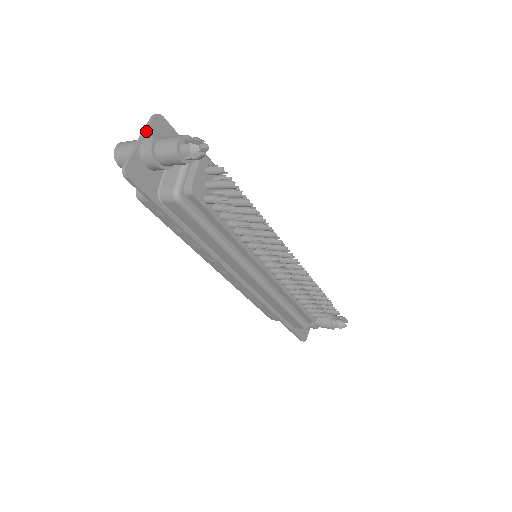
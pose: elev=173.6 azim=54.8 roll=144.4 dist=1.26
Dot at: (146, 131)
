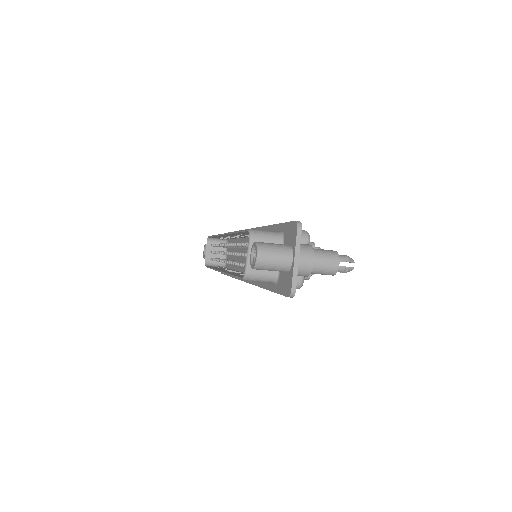
Dot at: (300, 248)
